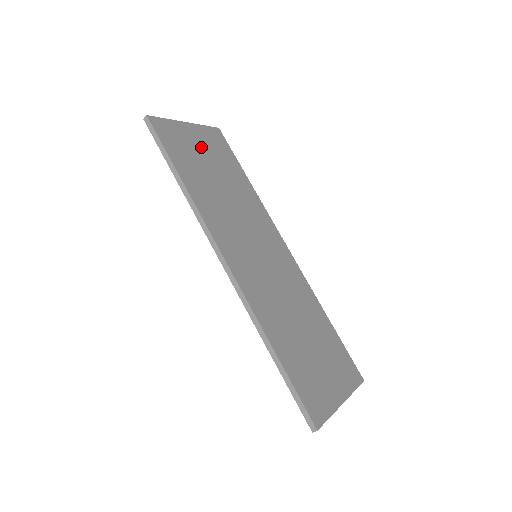
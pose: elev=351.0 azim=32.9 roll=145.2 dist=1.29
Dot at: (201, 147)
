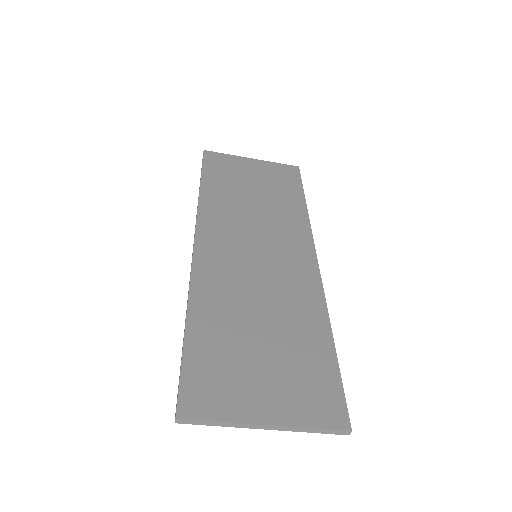
Dot at: (254, 174)
